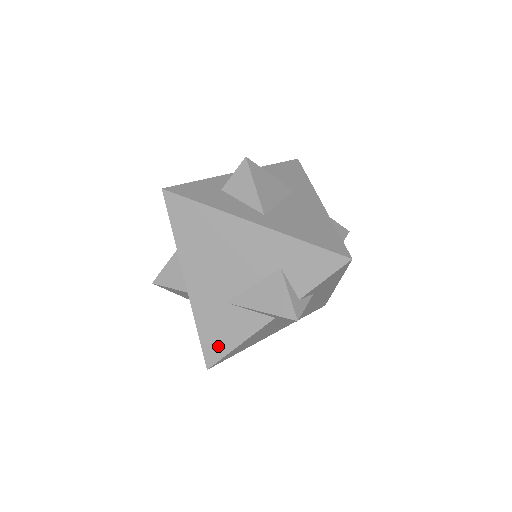
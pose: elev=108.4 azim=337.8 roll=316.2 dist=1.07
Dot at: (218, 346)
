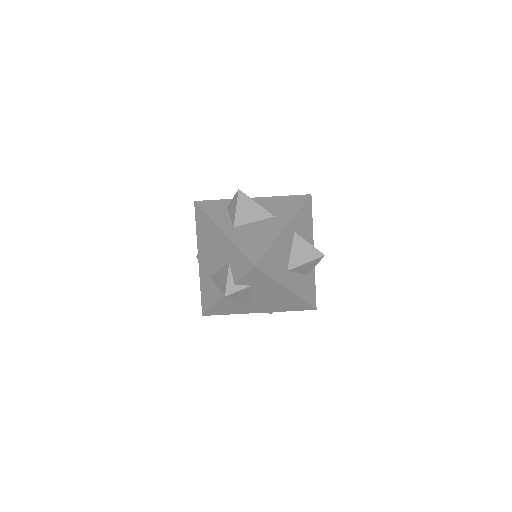
Dot at: (206, 303)
